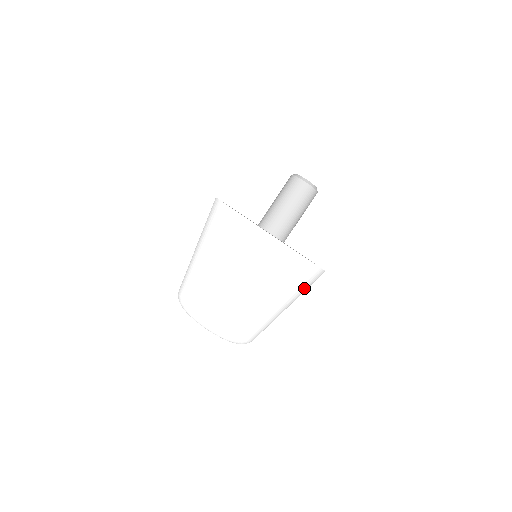
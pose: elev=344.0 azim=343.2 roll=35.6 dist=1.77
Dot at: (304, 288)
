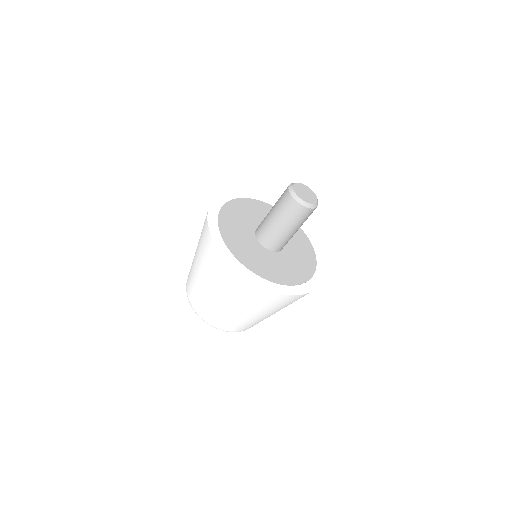
Dot at: (278, 305)
